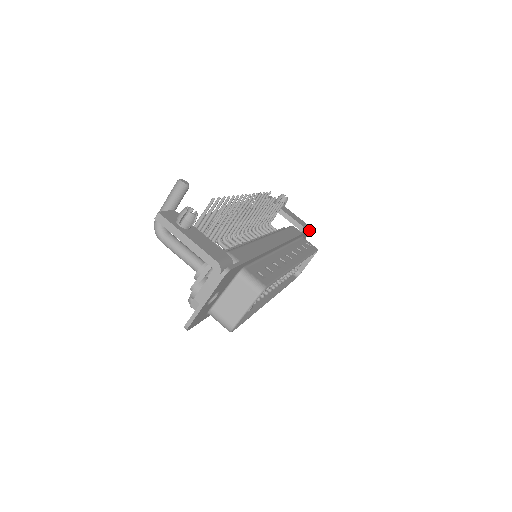
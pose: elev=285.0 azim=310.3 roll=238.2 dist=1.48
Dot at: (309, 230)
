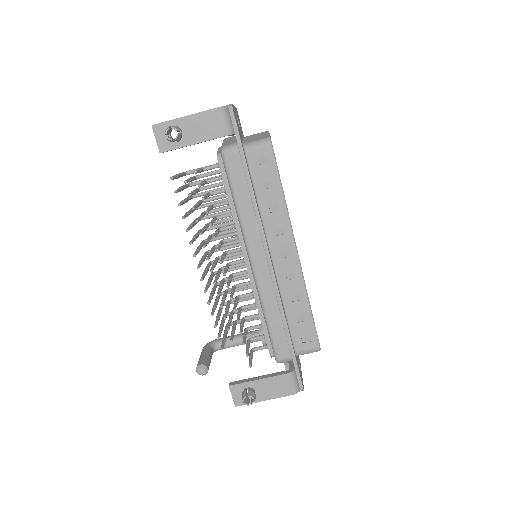
Dot at: (236, 127)
